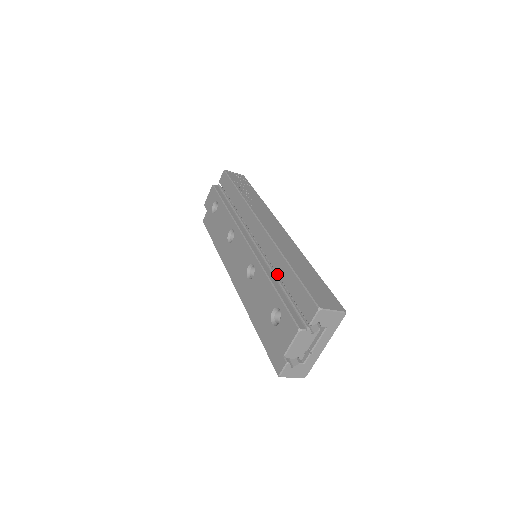
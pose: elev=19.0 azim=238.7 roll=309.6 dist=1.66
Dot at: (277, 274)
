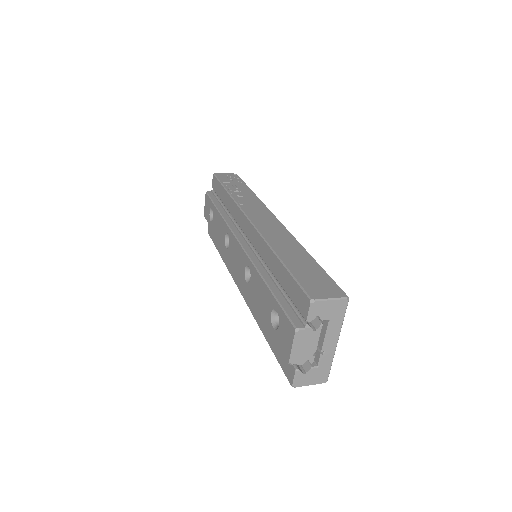
Dot at: (271, 271)
